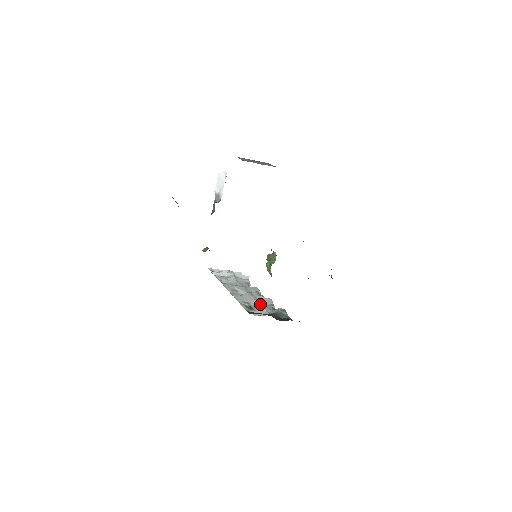
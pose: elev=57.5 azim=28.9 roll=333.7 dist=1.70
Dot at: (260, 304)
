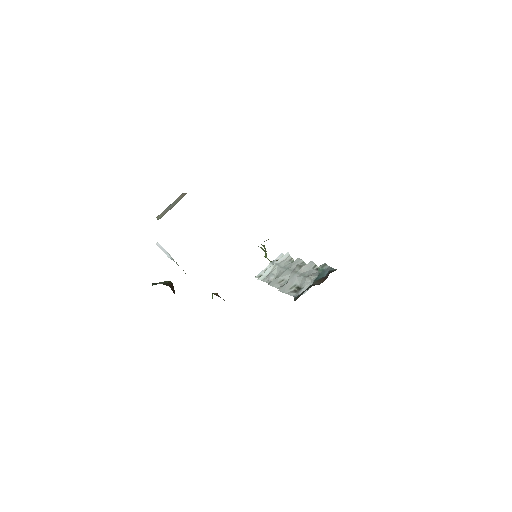
Dot at: (303, 278)
